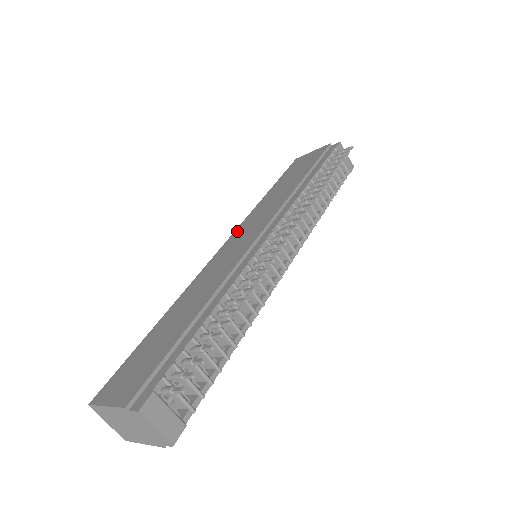
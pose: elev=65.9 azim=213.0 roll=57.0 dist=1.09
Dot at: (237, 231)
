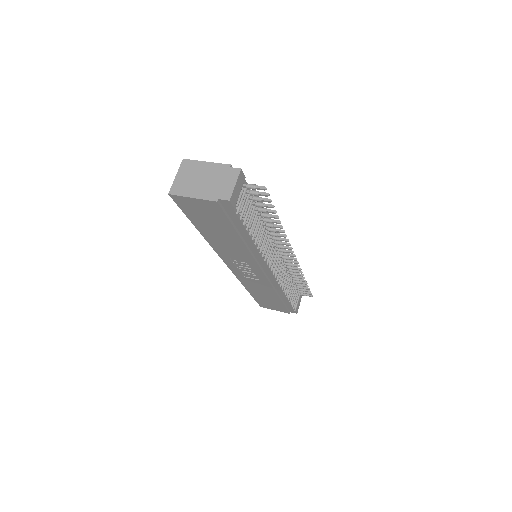
Dot at: occluded
